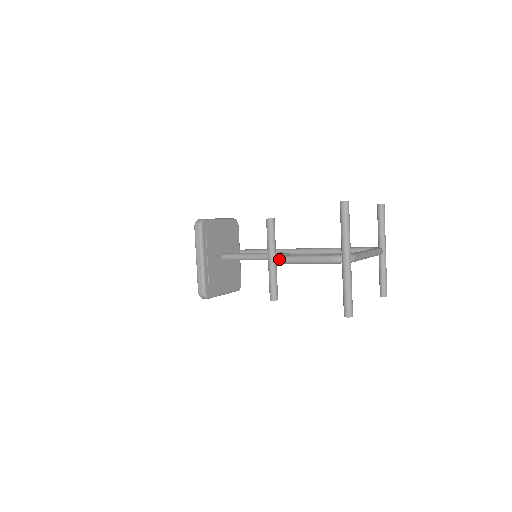
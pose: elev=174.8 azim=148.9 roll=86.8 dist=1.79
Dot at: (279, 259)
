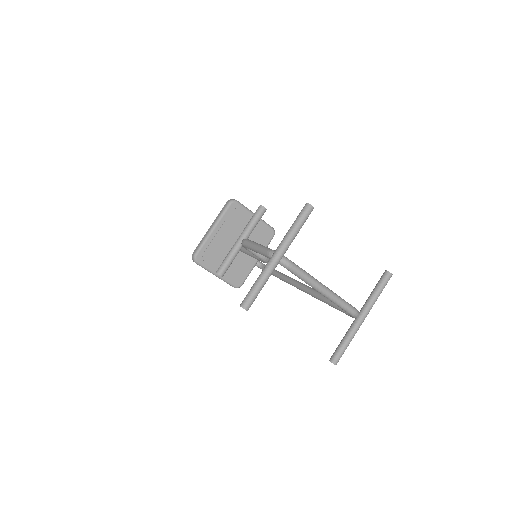
Dot at: (243, 240)
